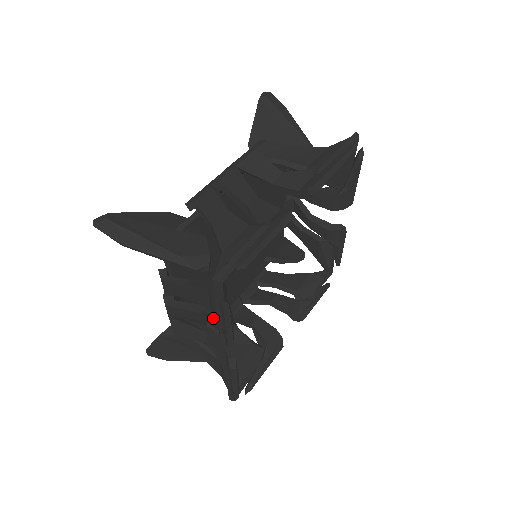
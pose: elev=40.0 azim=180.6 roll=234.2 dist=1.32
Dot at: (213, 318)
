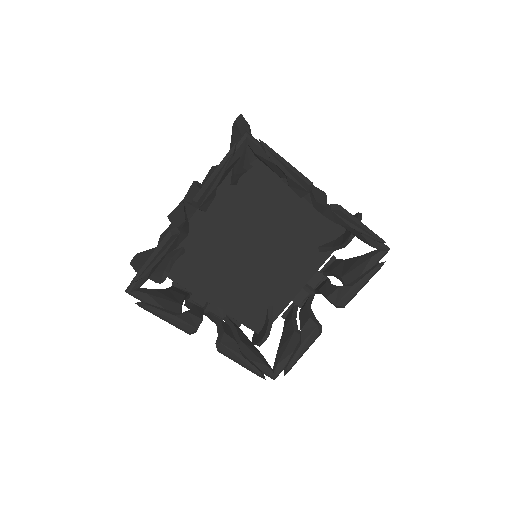
Dot at: occluded
